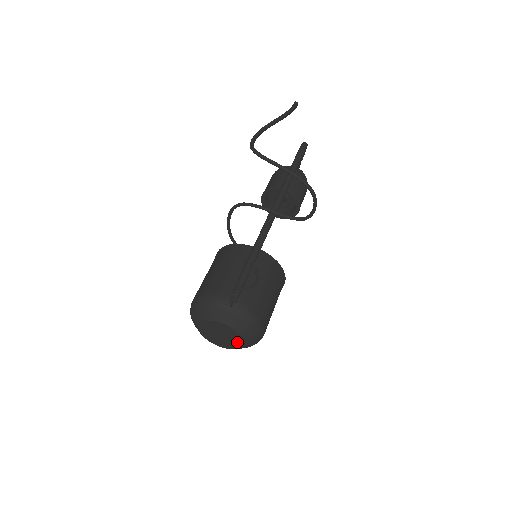
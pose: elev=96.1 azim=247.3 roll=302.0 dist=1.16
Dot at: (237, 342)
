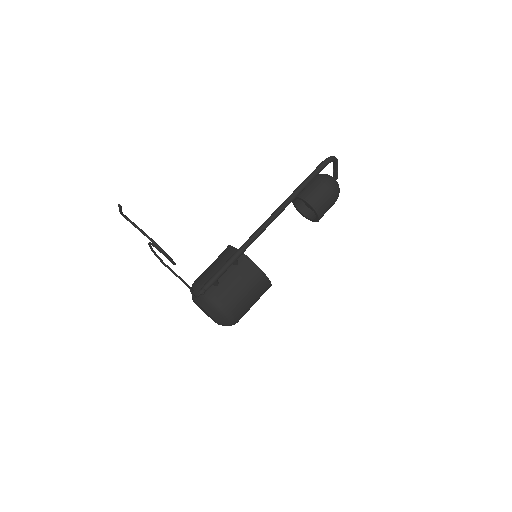
Dot at: (215, 321)
